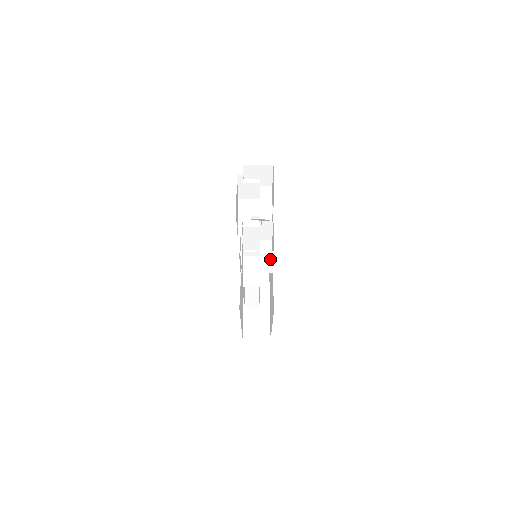
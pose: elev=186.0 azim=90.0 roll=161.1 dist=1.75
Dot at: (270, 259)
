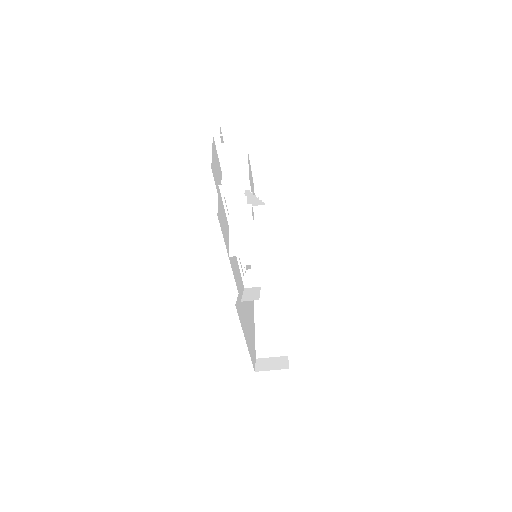
Dot at: (273, 257)
